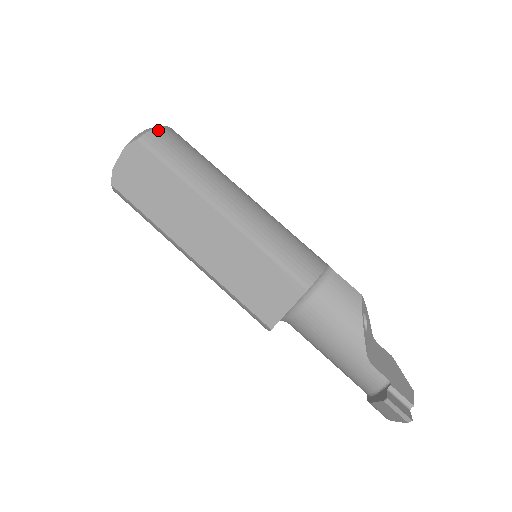
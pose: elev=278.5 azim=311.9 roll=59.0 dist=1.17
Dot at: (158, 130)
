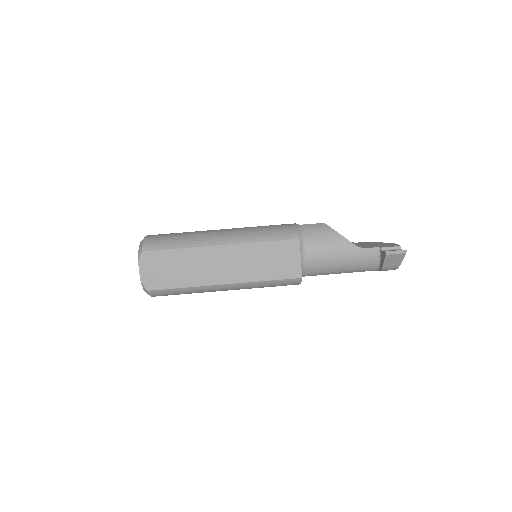
Dot at: (147, 239)
